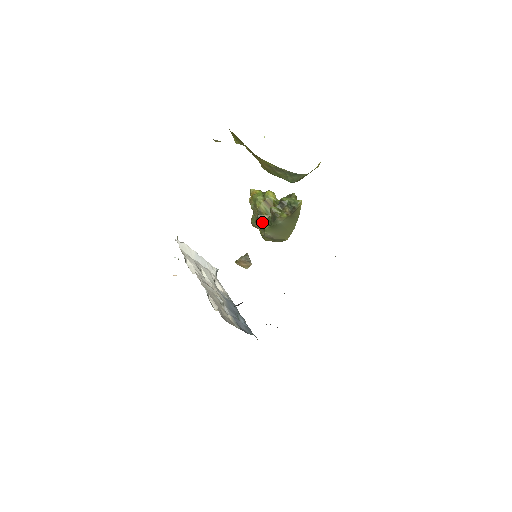
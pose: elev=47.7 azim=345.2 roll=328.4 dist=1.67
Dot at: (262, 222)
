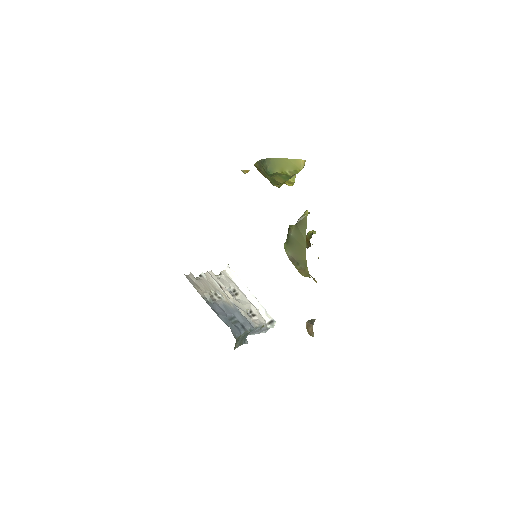
Dot at: occluded
